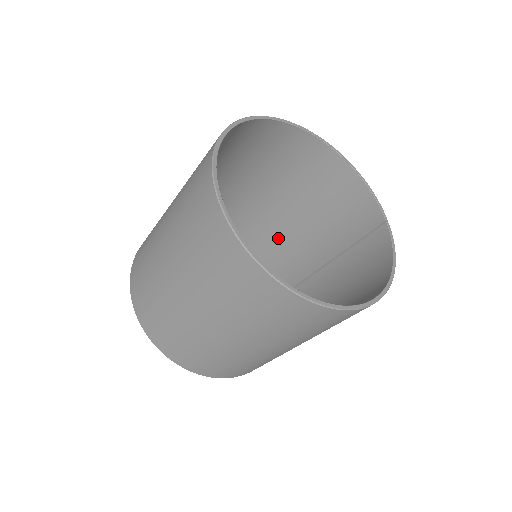
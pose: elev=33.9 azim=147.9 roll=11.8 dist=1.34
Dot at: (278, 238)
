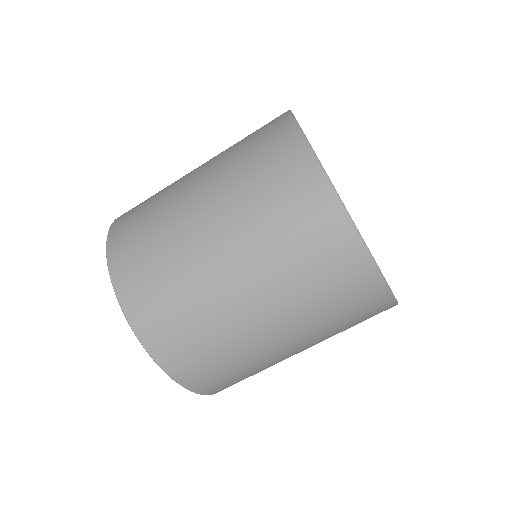
Dot at: occluded
